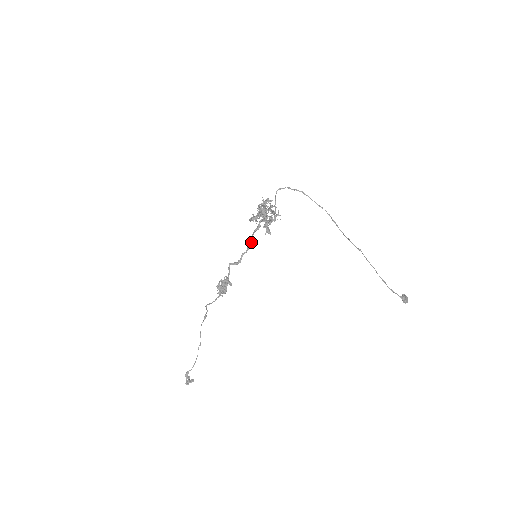
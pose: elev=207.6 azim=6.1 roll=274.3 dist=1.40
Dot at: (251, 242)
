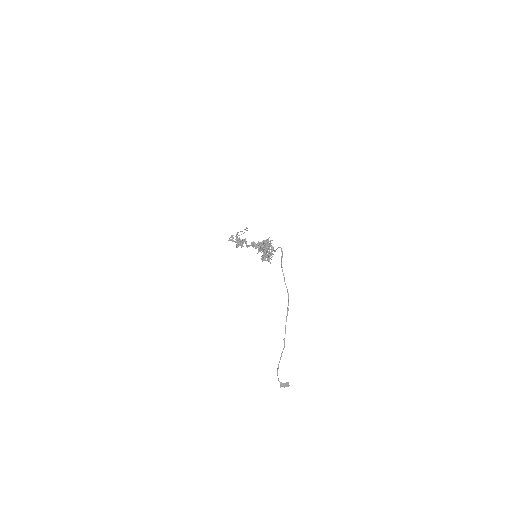
Dot at: occluded
